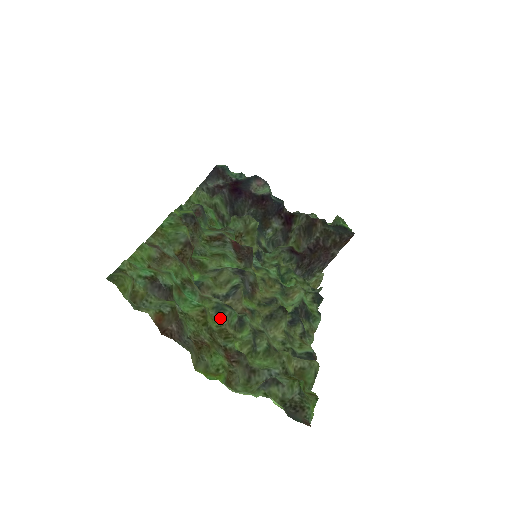
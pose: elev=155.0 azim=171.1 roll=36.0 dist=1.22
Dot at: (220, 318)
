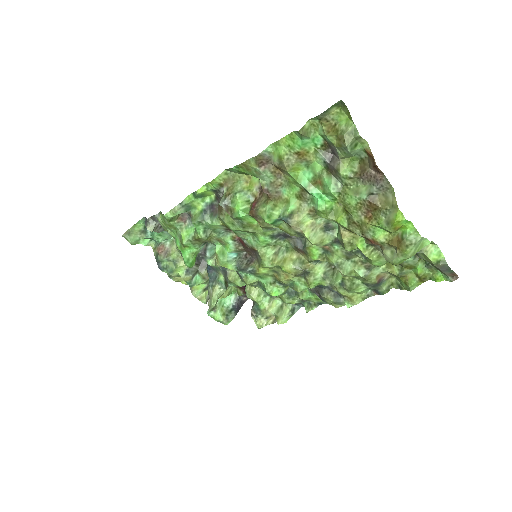
Dot at: (339, 224)
